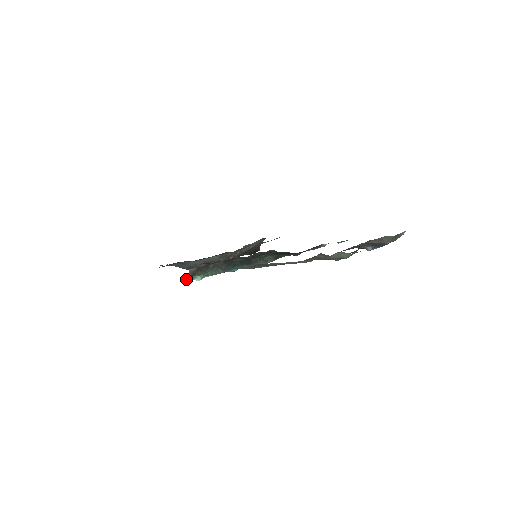
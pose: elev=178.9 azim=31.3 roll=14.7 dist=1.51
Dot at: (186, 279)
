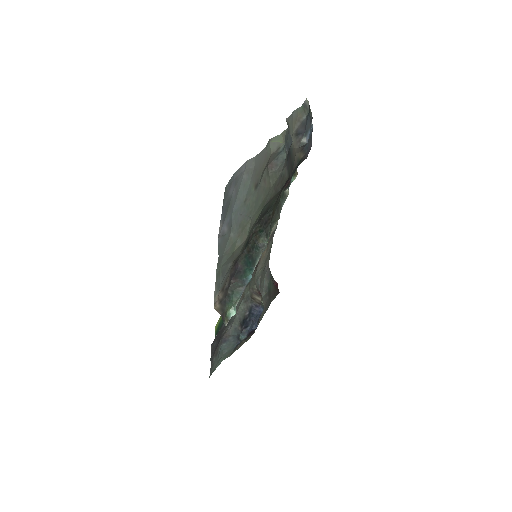
Dot at: (224, 323)
